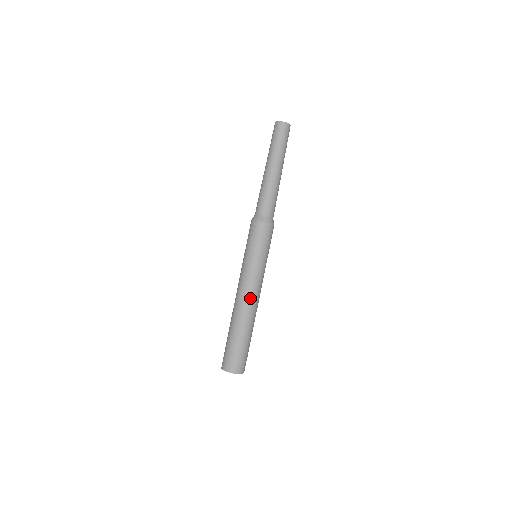
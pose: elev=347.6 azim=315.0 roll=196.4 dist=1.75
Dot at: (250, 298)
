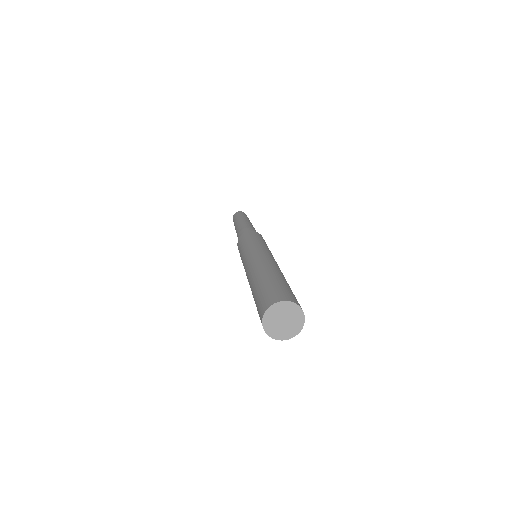
Dot at: occluded
